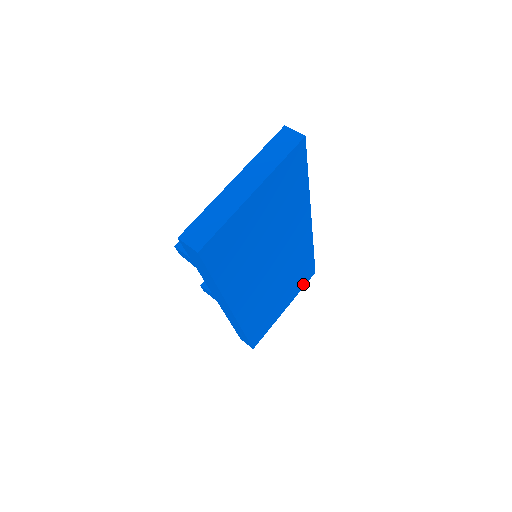
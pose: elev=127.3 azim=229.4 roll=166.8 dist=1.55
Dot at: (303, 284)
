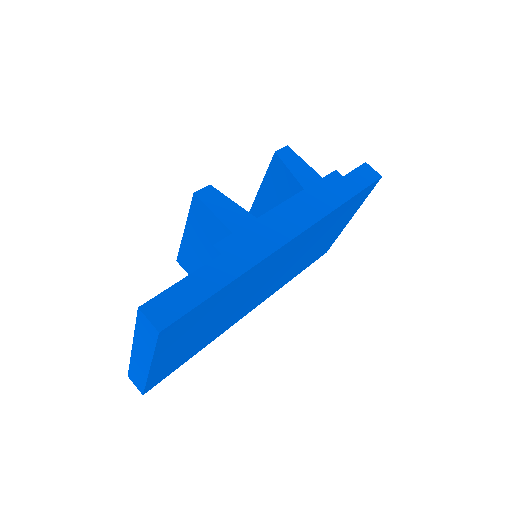
Dot at: (364, 197)
